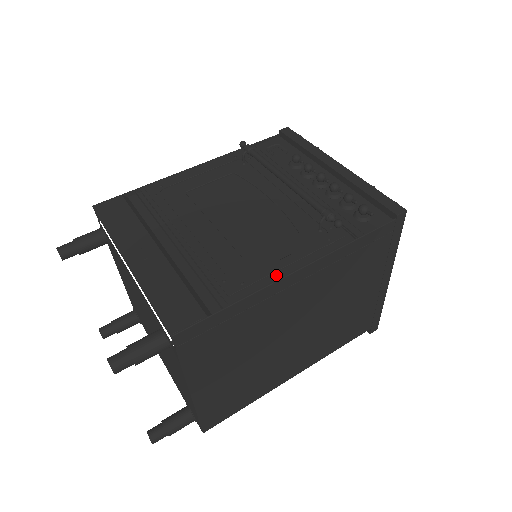
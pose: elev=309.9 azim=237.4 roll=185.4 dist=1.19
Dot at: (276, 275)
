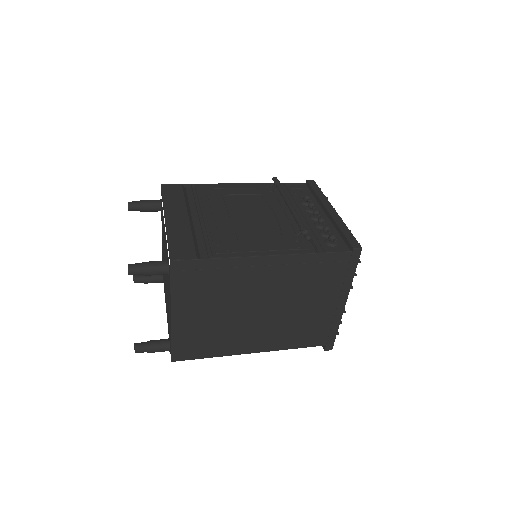
Dot at: (252, 253)
